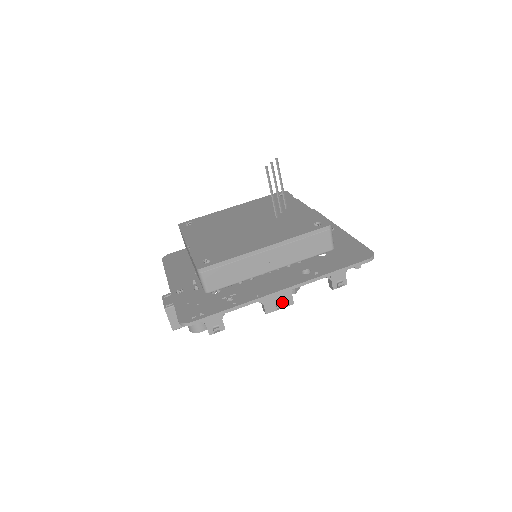
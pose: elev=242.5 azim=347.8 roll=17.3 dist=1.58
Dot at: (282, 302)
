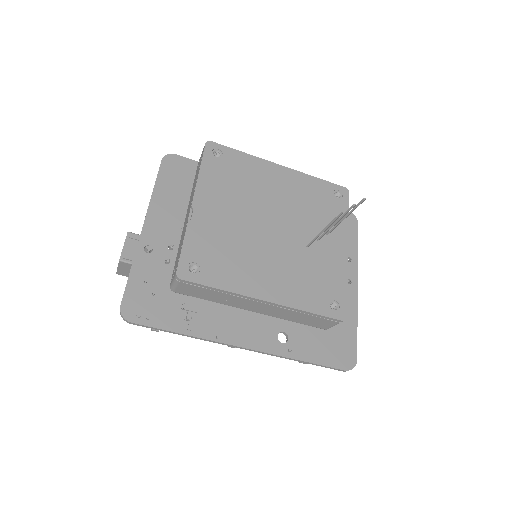
Dot at: occluded
